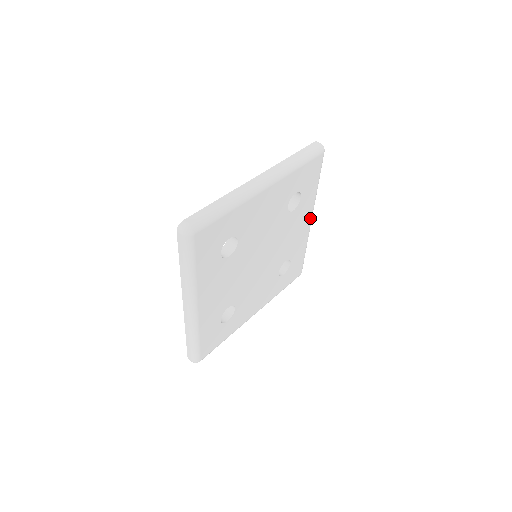
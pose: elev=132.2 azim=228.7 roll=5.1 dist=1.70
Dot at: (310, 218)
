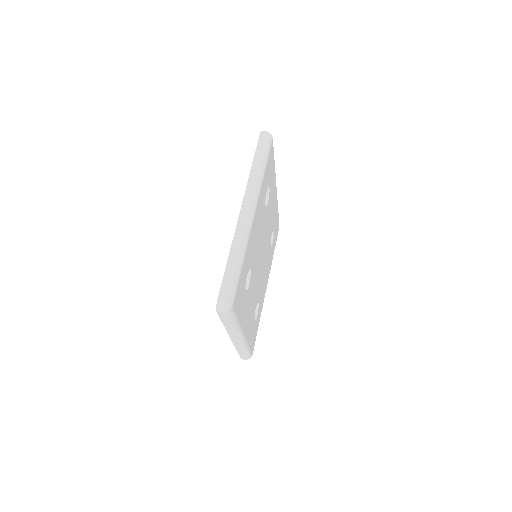
Dot at: (276, 189)
